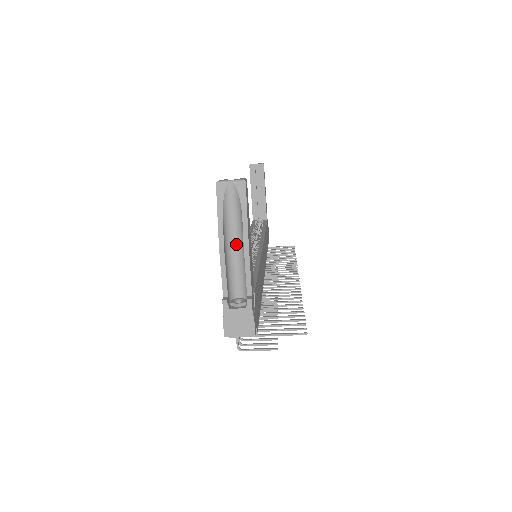
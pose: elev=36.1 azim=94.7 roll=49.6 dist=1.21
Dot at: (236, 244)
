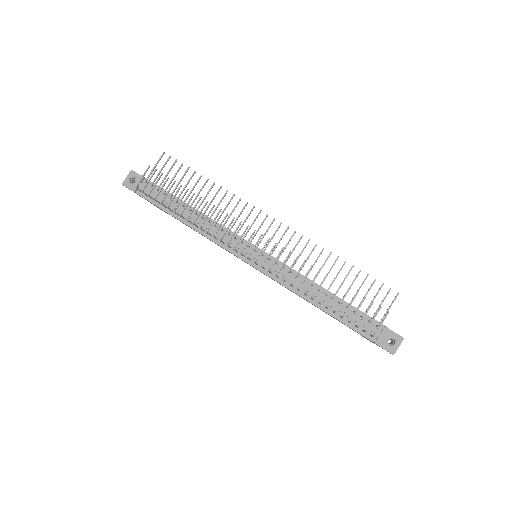
Dot at: occluded
